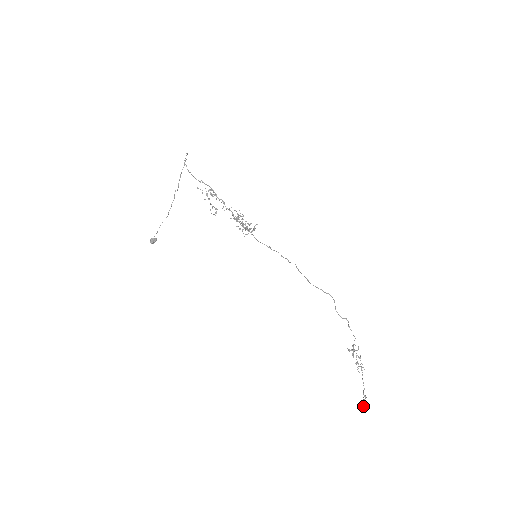
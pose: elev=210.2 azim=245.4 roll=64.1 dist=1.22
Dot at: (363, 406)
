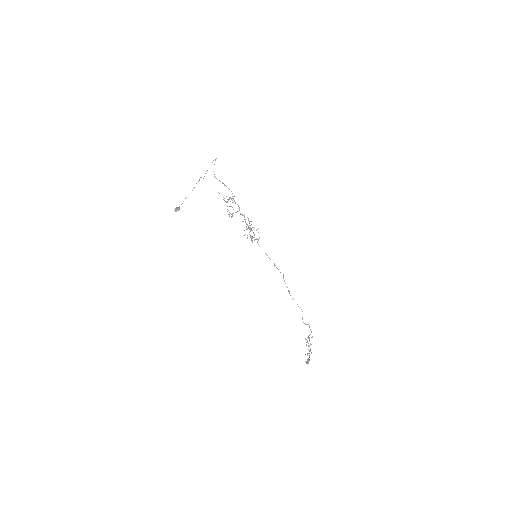
Dot at: (307, 362)
